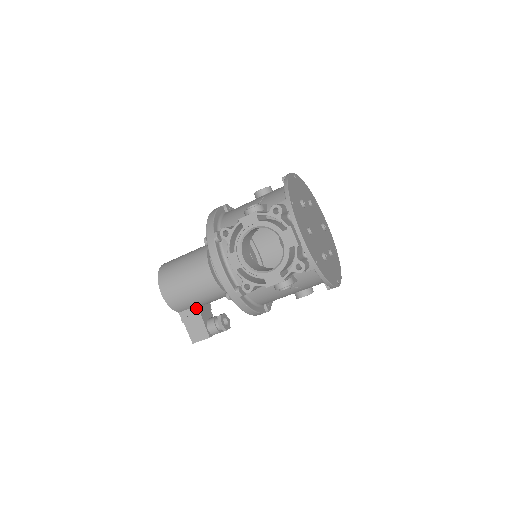
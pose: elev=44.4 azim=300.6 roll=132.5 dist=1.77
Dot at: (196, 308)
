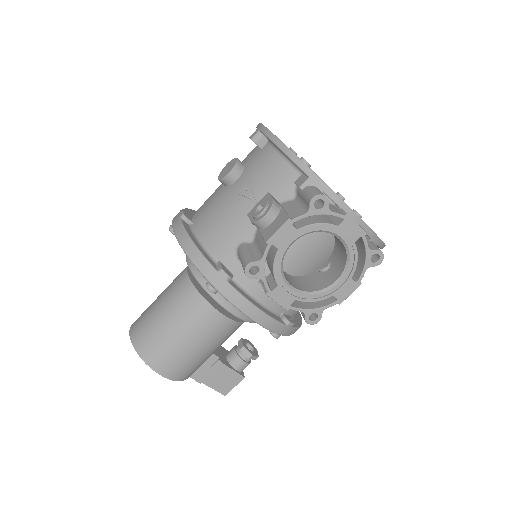
Dot at: (210, 359)
